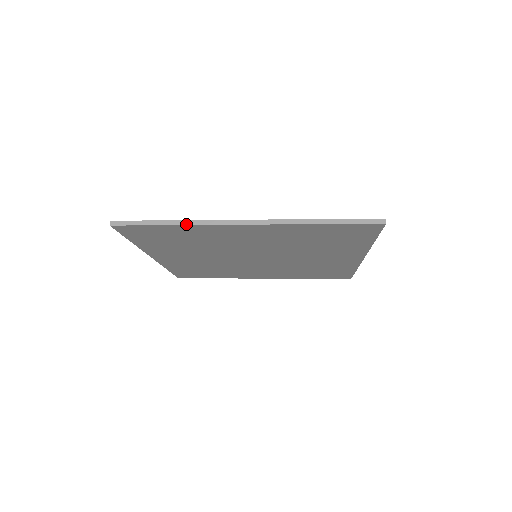
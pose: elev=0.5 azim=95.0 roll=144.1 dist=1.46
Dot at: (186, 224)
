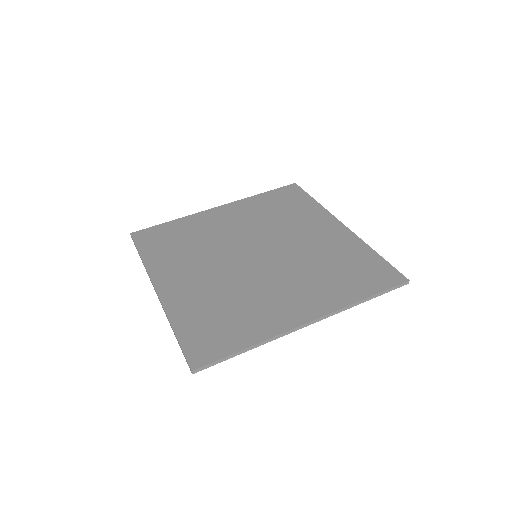
Dot at: occluded
